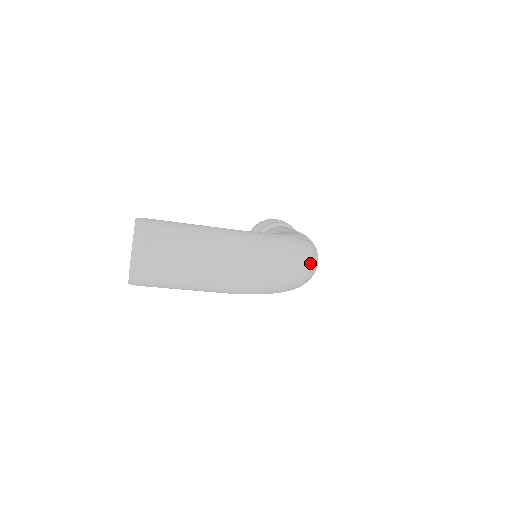
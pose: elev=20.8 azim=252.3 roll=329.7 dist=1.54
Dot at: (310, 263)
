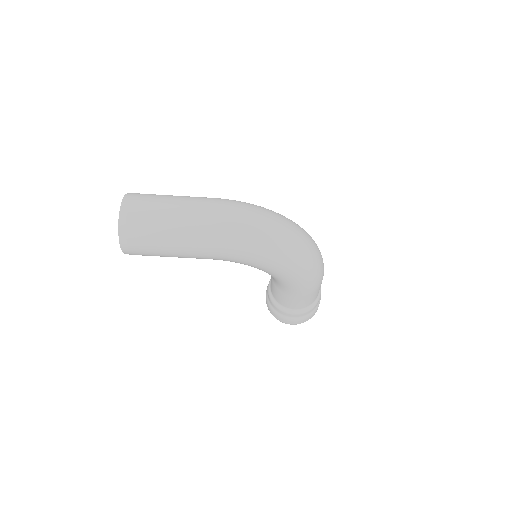
Dot at: (302, 234)
